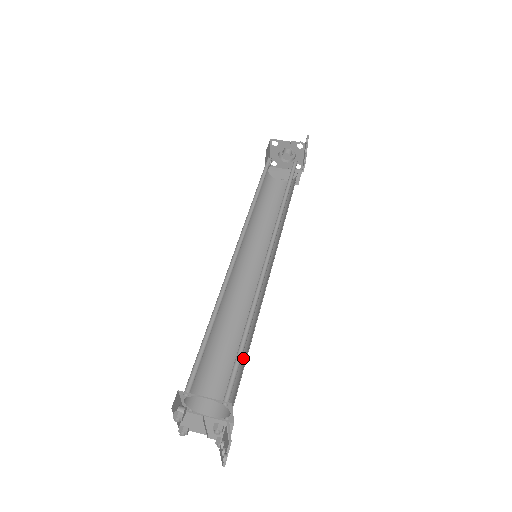
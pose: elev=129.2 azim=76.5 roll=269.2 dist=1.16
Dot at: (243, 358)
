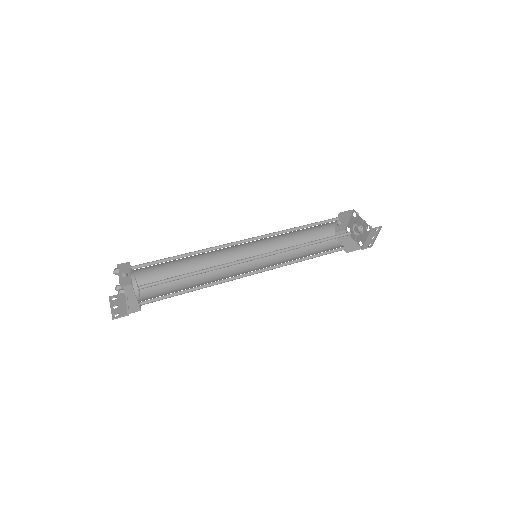
Dot at: occluded
